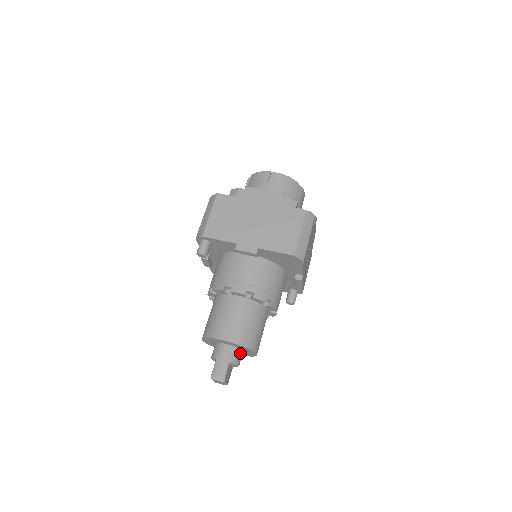
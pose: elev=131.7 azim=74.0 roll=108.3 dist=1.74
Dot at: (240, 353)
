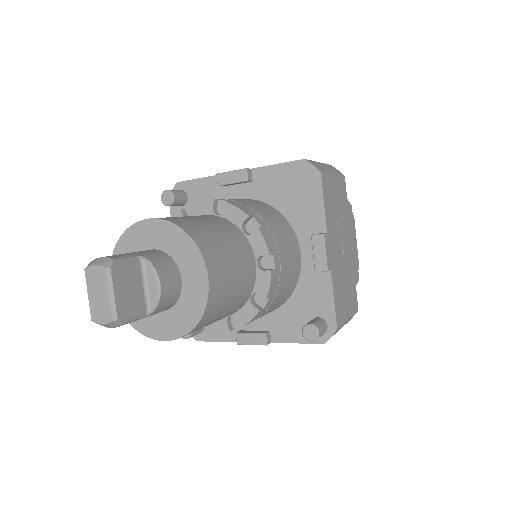
Dot at: (172, 268)
